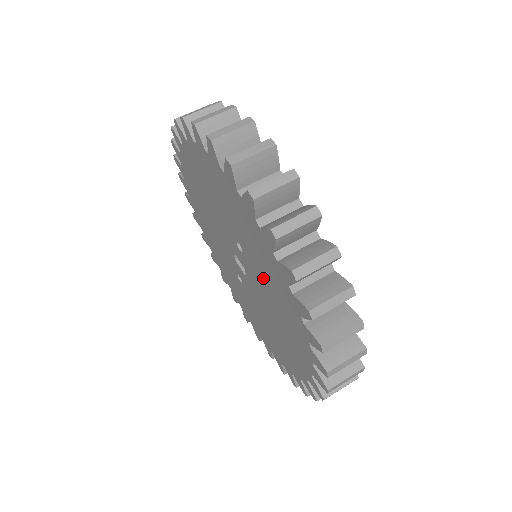
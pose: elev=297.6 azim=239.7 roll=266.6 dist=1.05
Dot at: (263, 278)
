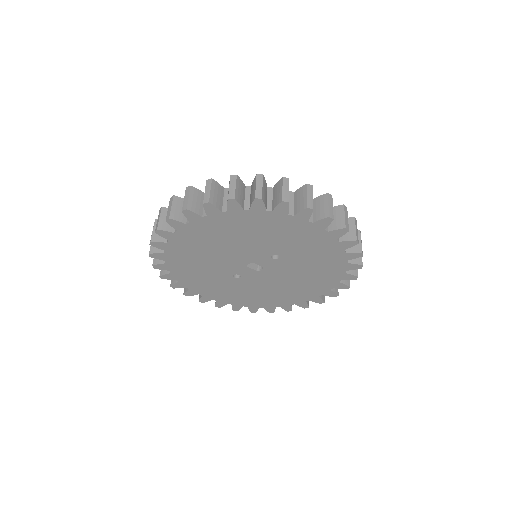
Dot at: (303, 265)
